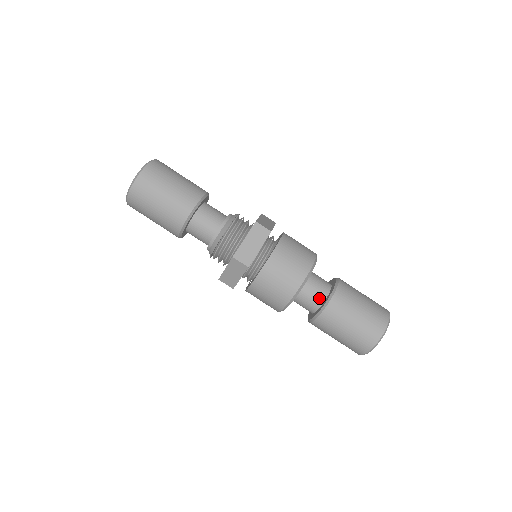
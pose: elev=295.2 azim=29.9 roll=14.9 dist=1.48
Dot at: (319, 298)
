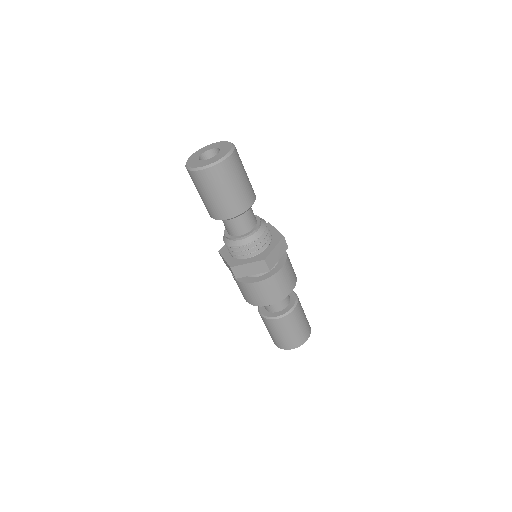
Dot at: (272, 309)
